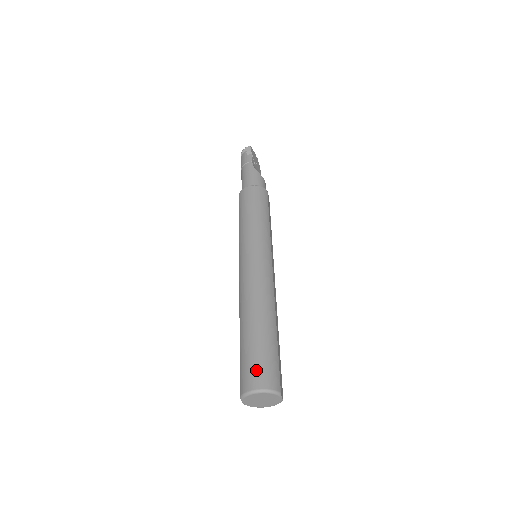
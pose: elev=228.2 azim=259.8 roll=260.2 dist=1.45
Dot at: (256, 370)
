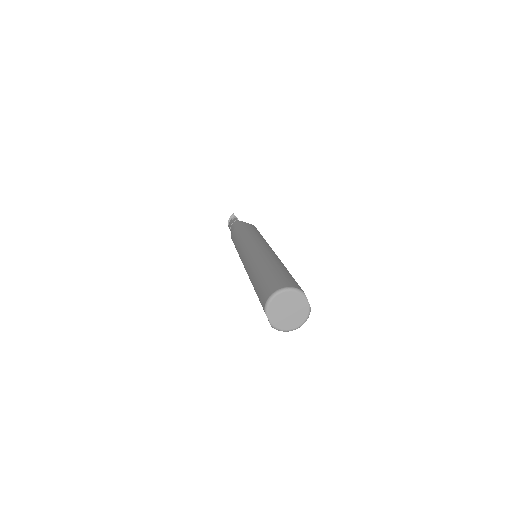
Dot at: (273, 282)
